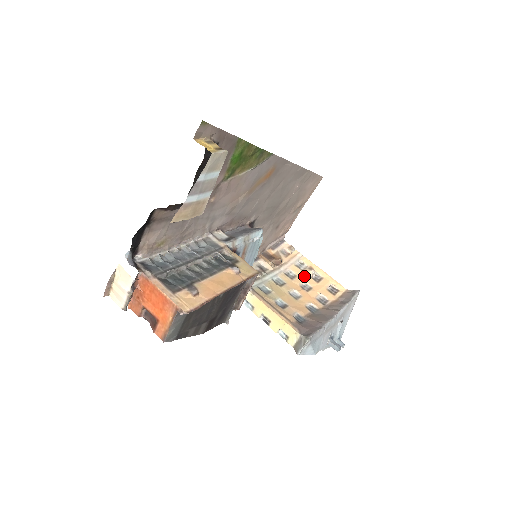
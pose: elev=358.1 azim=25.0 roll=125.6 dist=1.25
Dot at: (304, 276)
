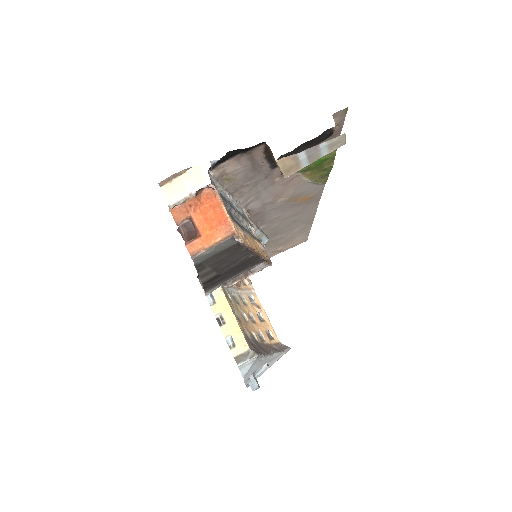
Dot at: (253, 309)
